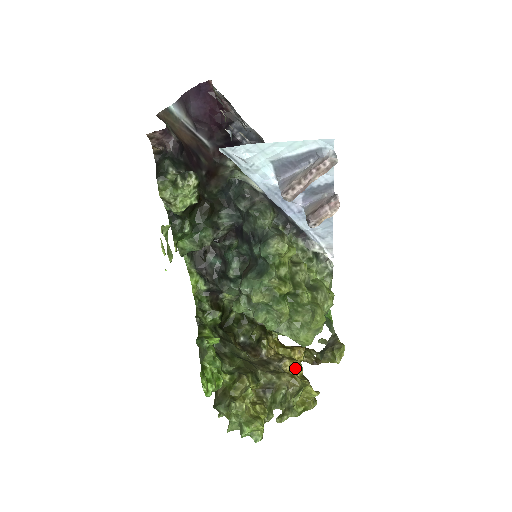
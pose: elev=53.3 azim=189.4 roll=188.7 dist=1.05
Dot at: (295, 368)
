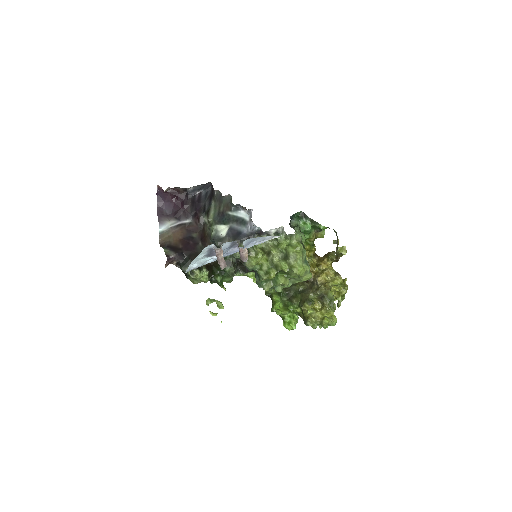
Dot at: (327, 275)
